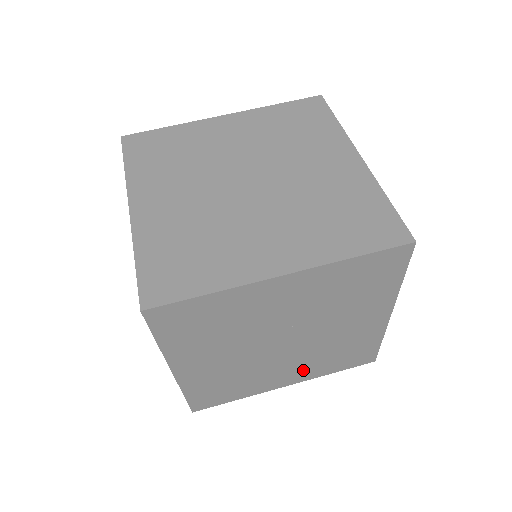
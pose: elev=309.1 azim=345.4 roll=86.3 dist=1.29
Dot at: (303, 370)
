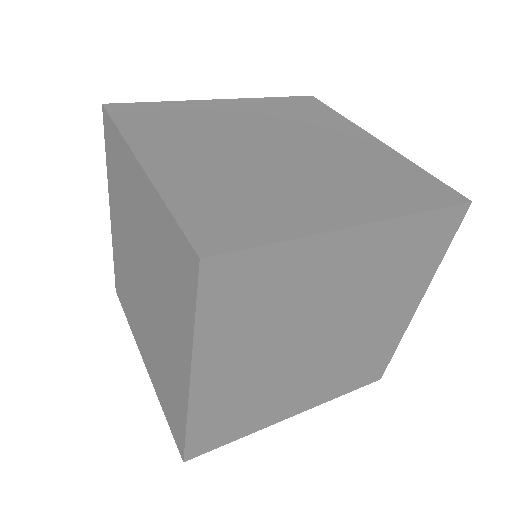
Dot at: (318, 389)
